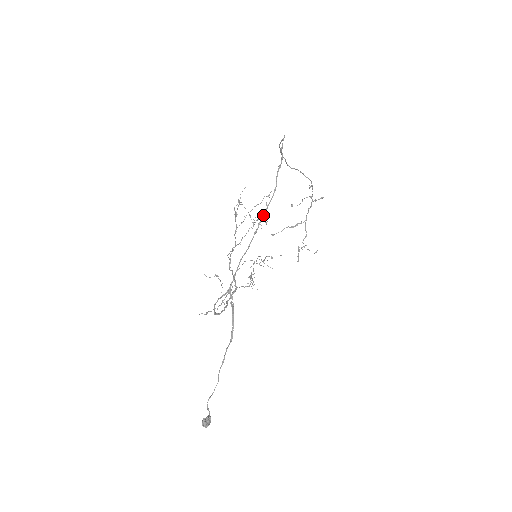
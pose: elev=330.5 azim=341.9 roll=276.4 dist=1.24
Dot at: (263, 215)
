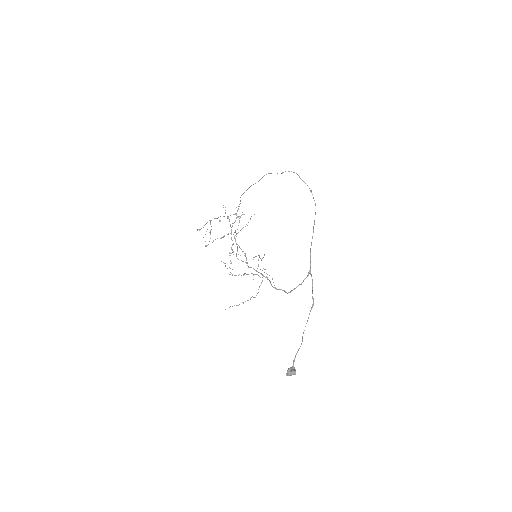
Dot at: occluded
